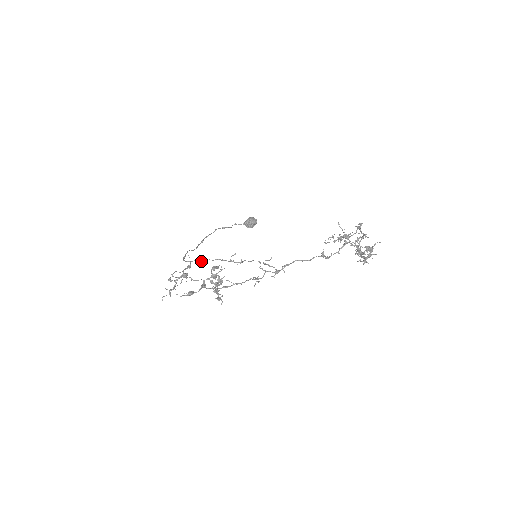
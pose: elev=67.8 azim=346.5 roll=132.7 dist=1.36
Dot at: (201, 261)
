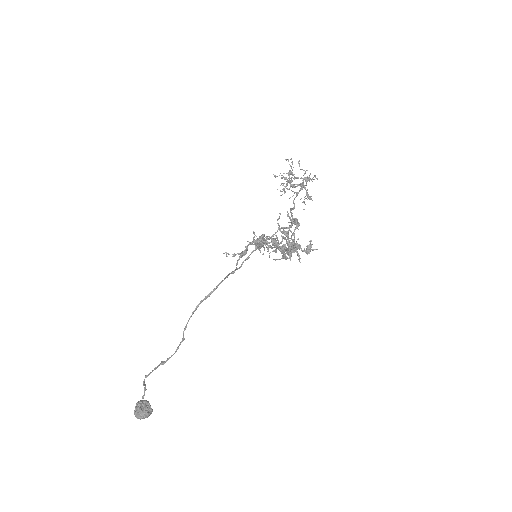
Dot at: (234, 270)
